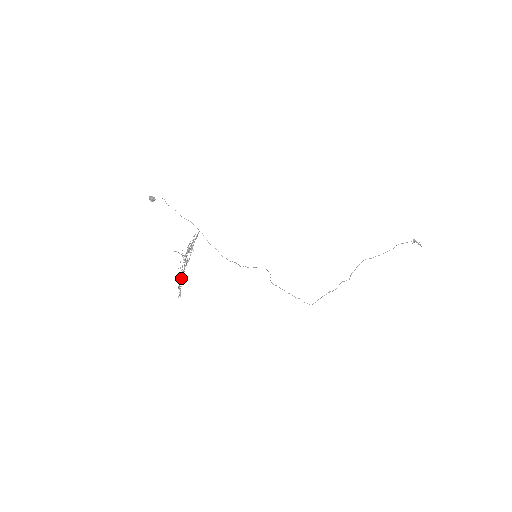
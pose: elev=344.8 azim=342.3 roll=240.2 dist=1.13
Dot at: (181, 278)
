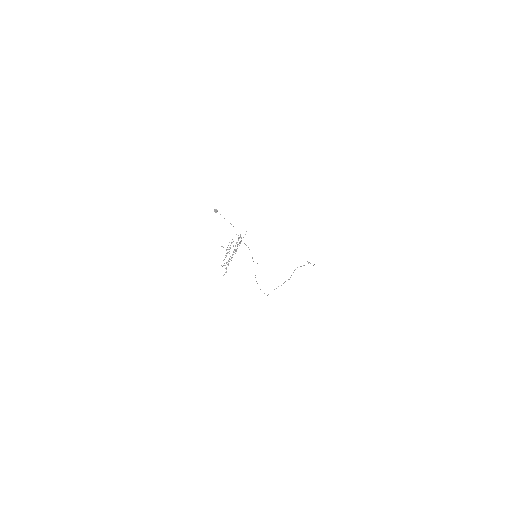
Dot at: (228, 263)
